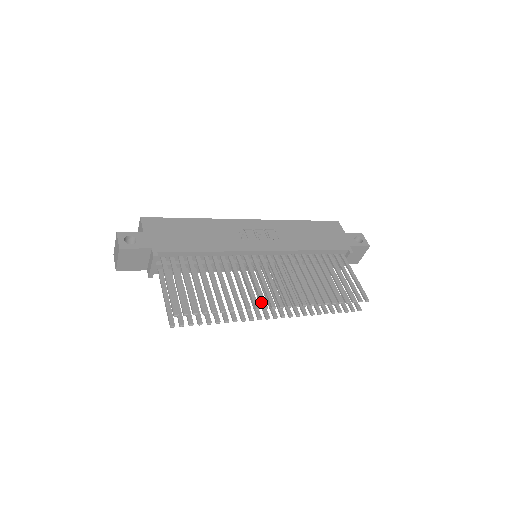
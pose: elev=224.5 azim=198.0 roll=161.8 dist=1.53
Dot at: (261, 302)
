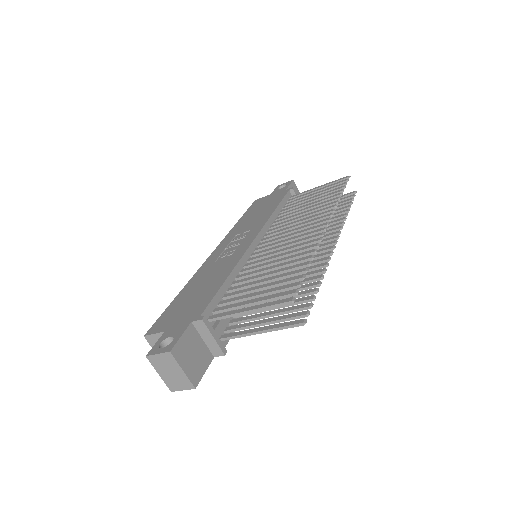
Dot at: (313, 238)
